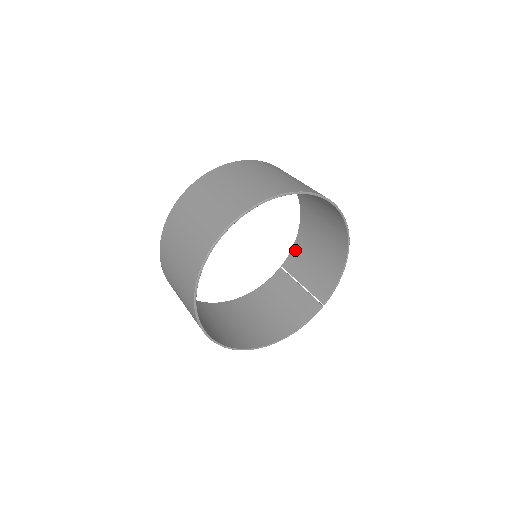
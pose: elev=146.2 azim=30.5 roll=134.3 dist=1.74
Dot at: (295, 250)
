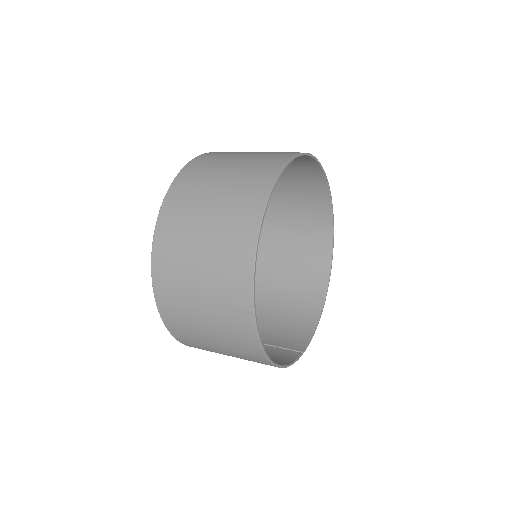
Dot at: occluded
